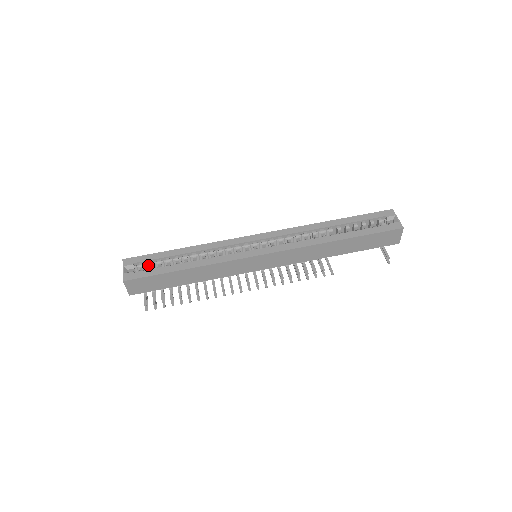
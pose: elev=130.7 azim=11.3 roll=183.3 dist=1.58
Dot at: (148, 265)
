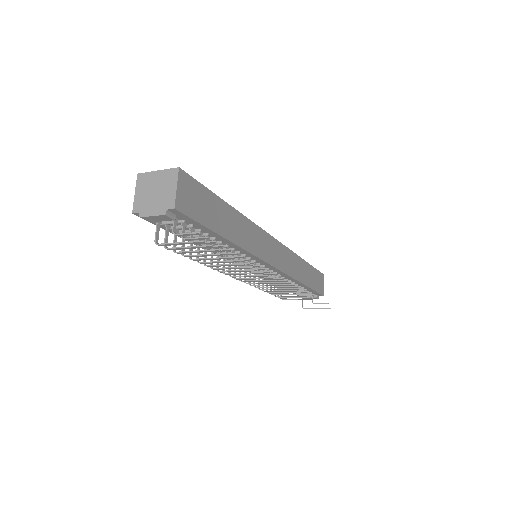
Dot at: occluded
